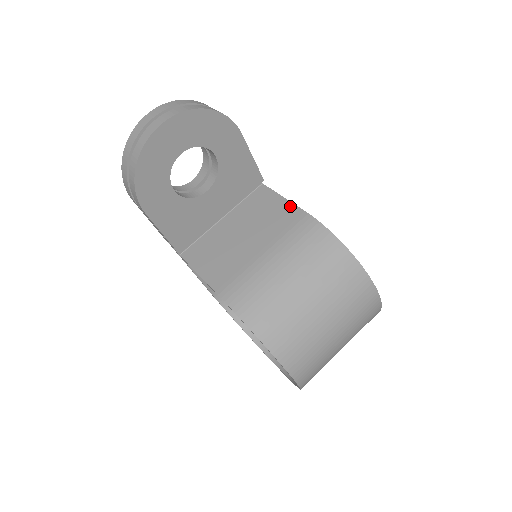
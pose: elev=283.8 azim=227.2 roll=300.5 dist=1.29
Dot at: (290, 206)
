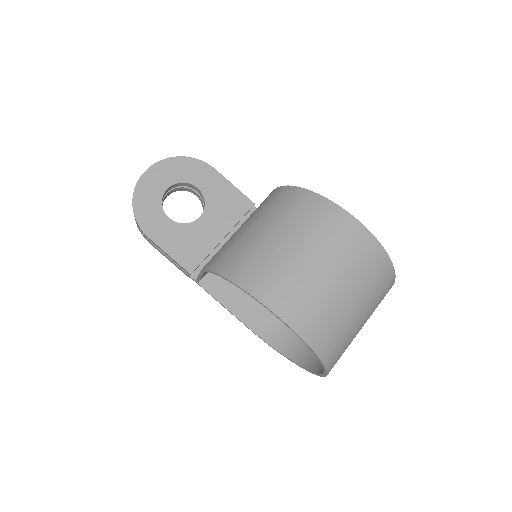
Dot at: occluded
